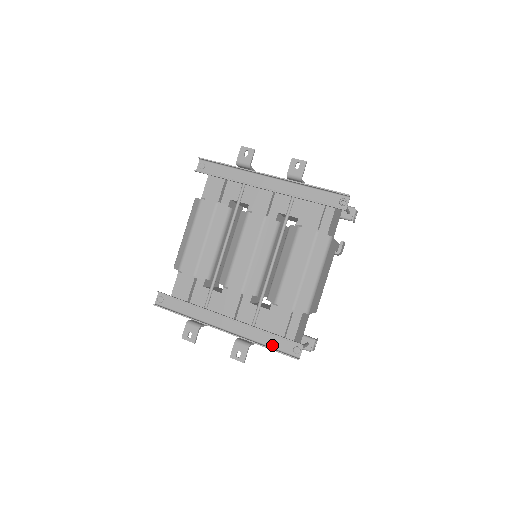
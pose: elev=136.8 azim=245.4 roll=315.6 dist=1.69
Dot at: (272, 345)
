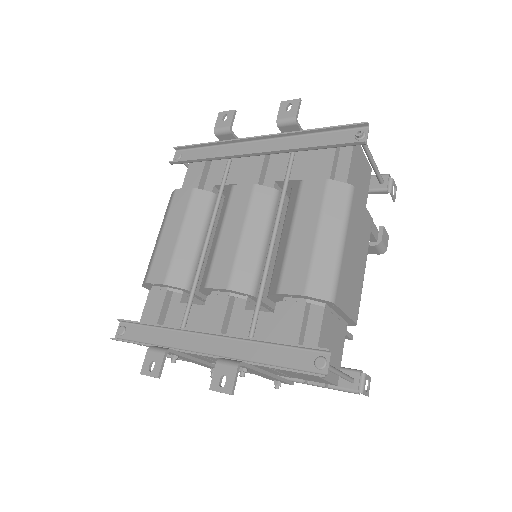
Dot at: (279, 363)
